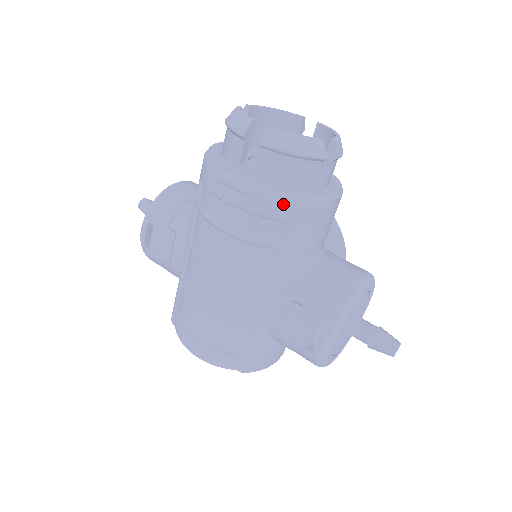
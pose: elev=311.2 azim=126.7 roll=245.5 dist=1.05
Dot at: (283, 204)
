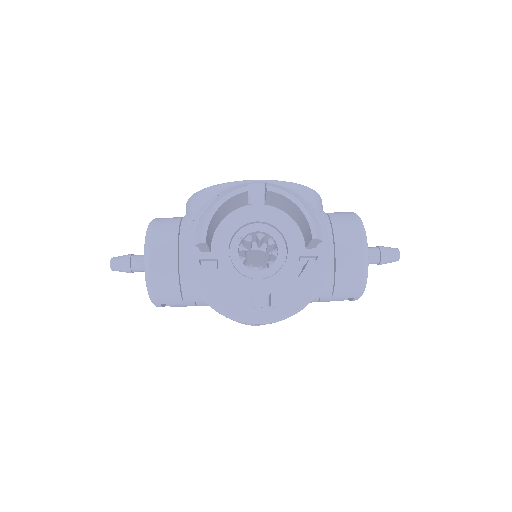
Dot at: occluded
